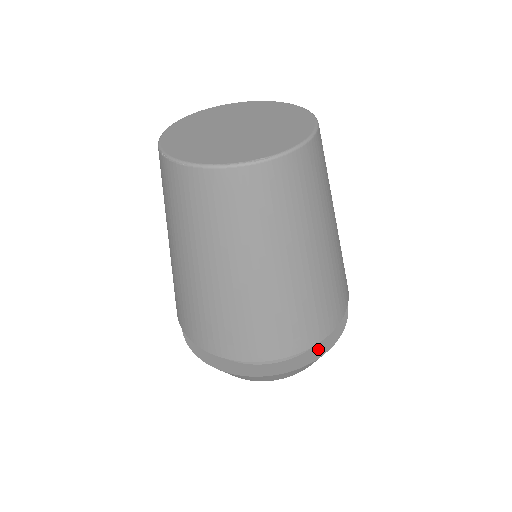
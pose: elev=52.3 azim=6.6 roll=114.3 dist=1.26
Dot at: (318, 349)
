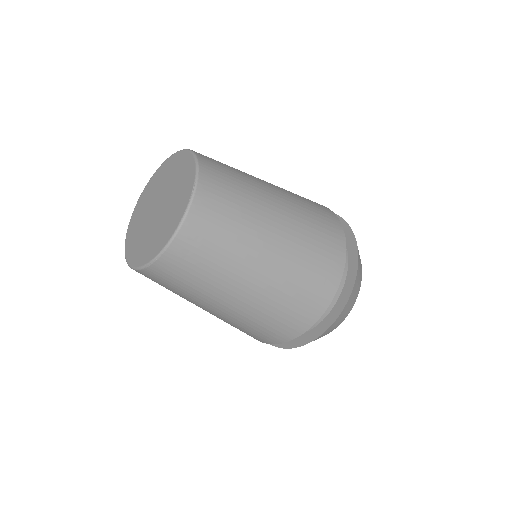
Dot at: (349, 242)
